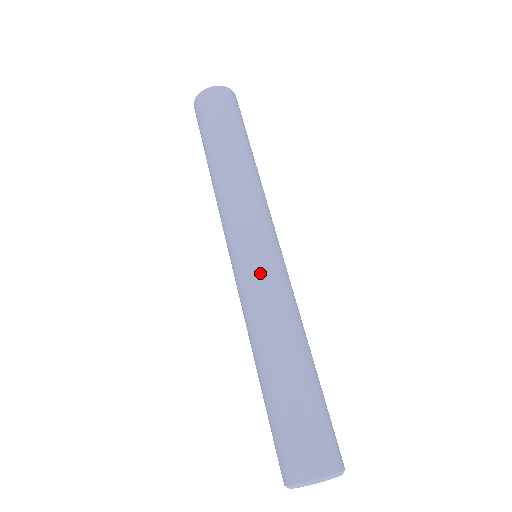
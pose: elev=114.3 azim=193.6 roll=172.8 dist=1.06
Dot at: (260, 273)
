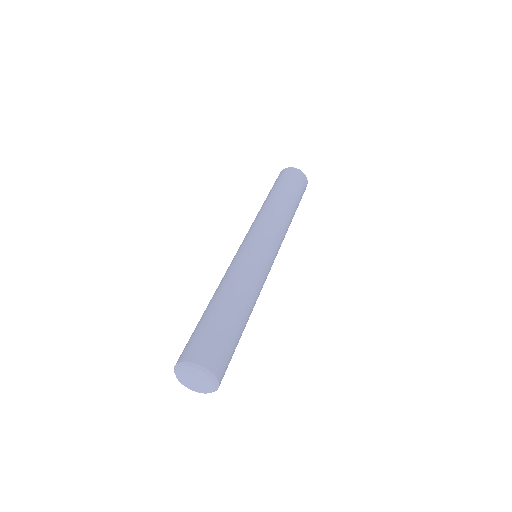
Dot at: (243, 254)
